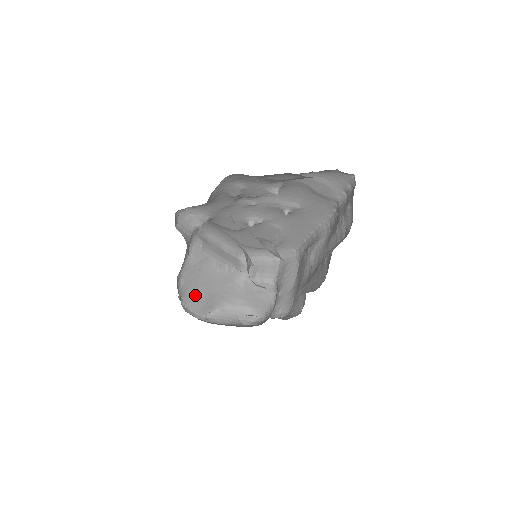
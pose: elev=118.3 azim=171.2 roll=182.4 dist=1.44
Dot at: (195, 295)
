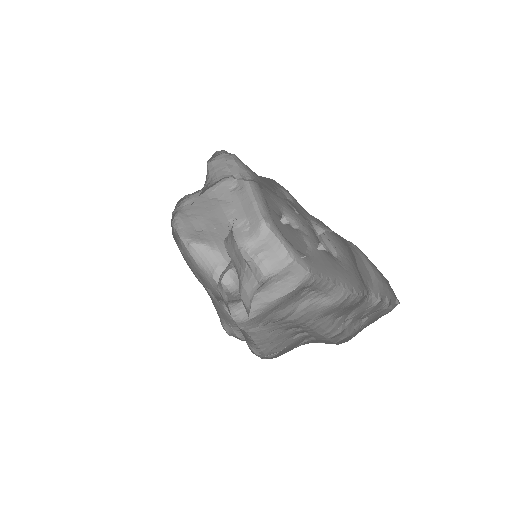
Dot at: (193, 220)
